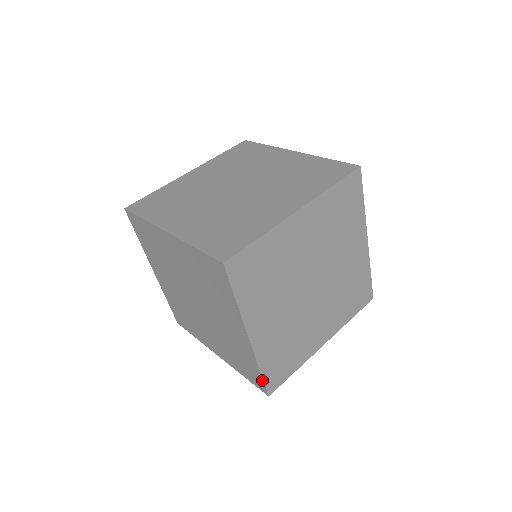
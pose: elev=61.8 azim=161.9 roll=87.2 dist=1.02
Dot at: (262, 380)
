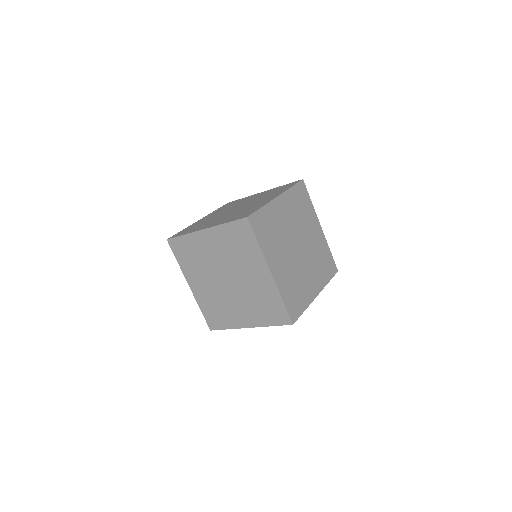
Dot at: (286, 310)
